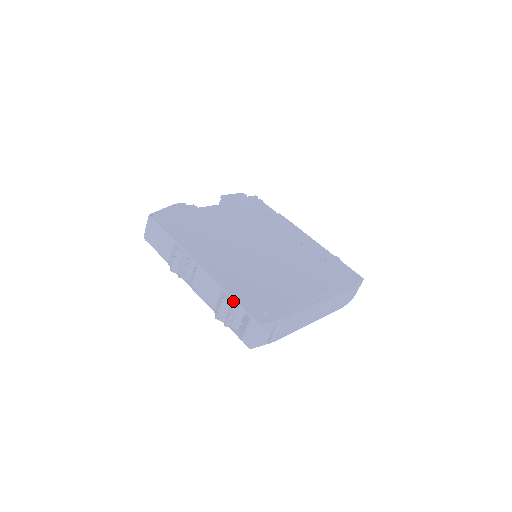
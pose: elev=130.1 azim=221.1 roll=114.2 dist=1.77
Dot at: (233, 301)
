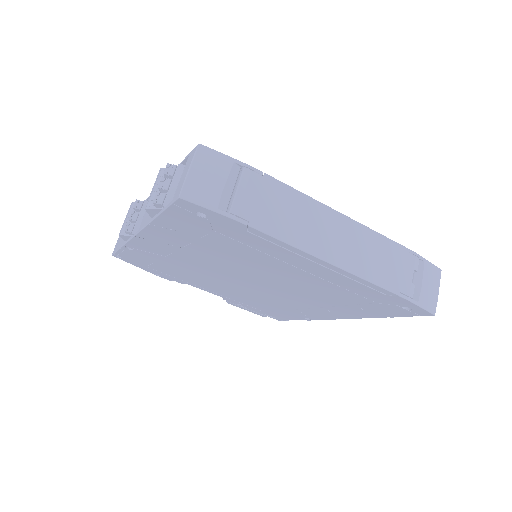
Dot at: occluded
